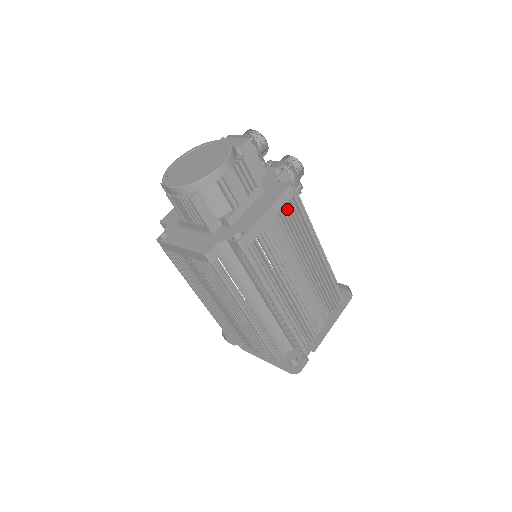
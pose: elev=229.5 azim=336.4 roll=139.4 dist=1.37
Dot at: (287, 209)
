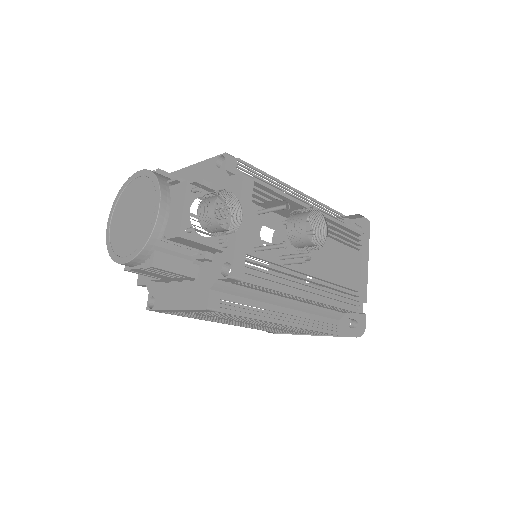
Dot at: (210, 313)
